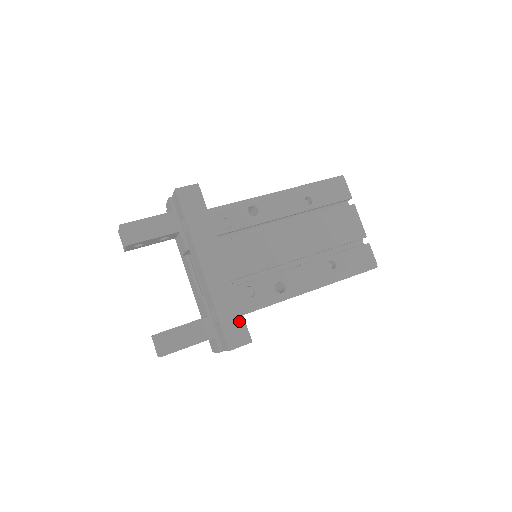
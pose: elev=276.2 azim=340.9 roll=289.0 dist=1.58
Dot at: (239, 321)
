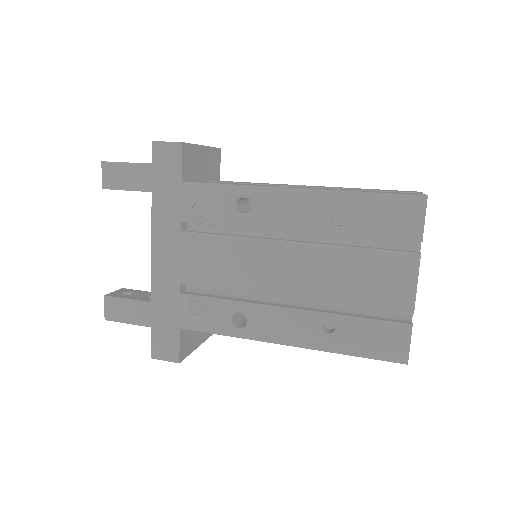
Dot at: (173, 333)
